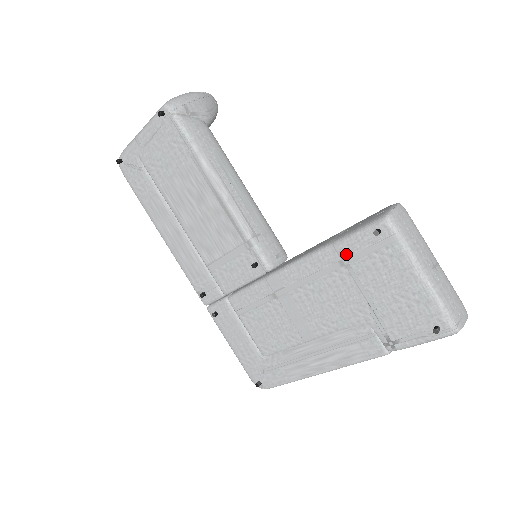
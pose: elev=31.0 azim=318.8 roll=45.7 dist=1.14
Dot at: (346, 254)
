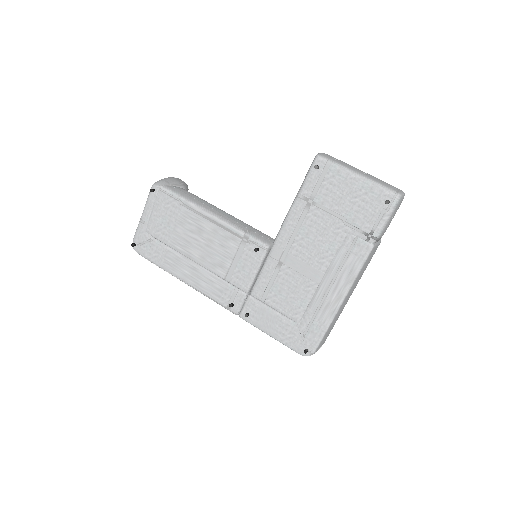
Dot at: (308, 196)
